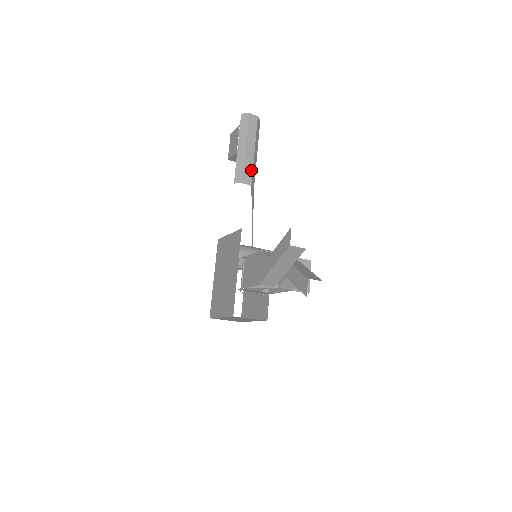
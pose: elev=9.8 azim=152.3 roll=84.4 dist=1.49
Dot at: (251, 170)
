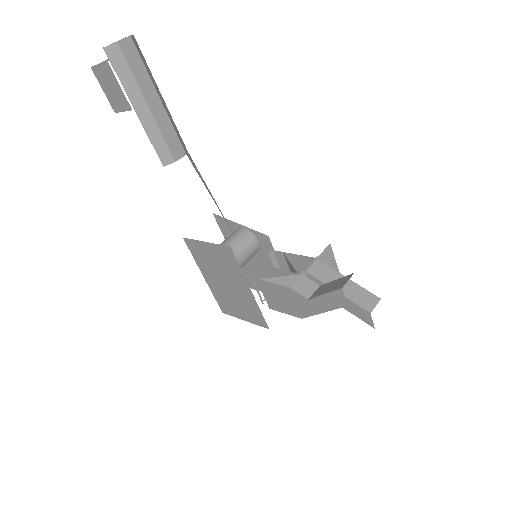
Dot at: (173, 133)
